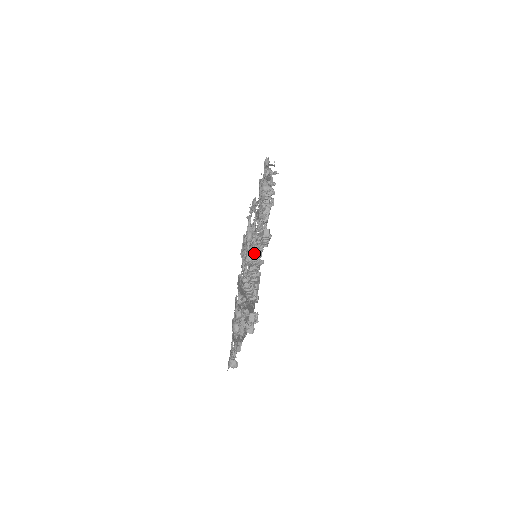
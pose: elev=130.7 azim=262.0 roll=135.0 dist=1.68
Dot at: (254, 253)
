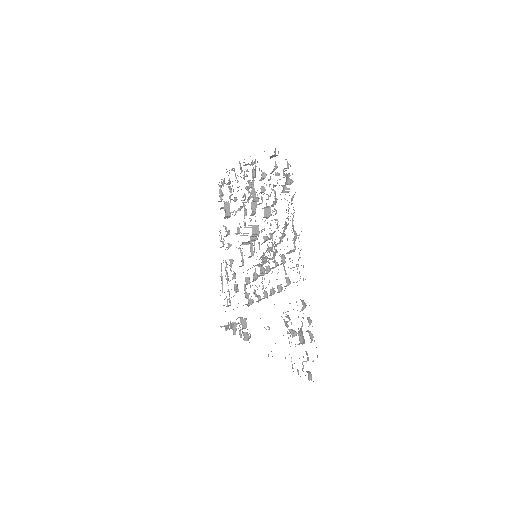
Dot at: occluded
